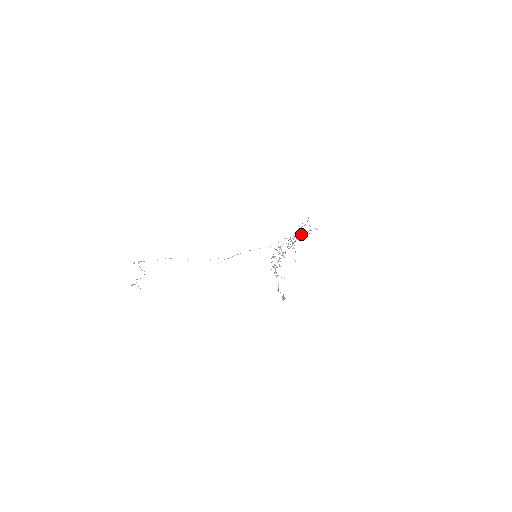
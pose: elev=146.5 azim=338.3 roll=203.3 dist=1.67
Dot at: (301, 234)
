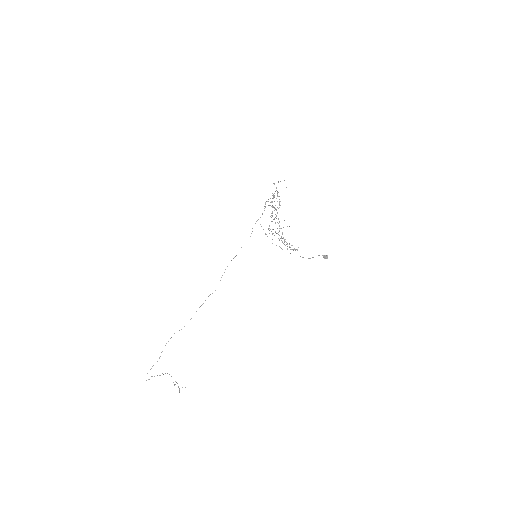
Dot at: occluded
